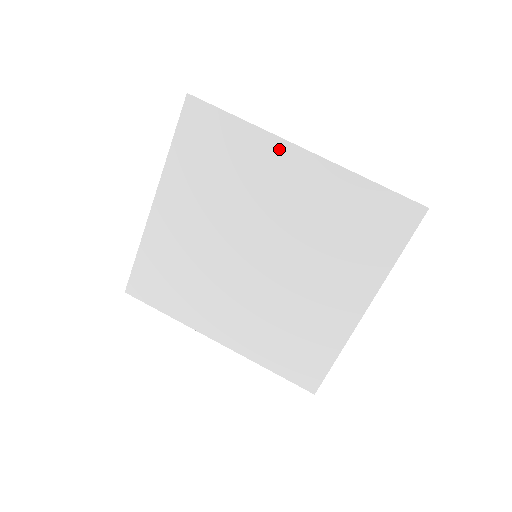
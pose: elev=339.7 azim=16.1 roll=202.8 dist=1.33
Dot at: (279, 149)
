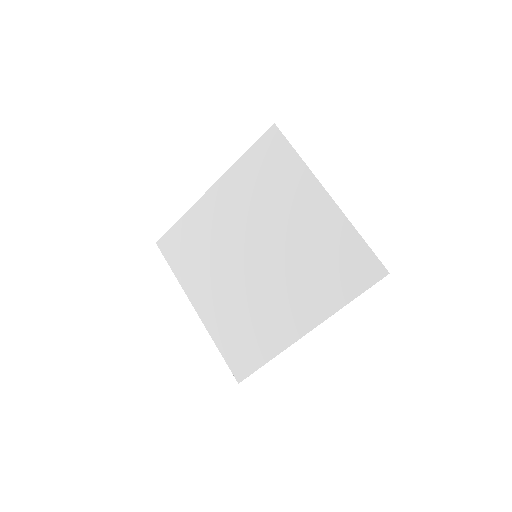
Dot at: (204, 203)
